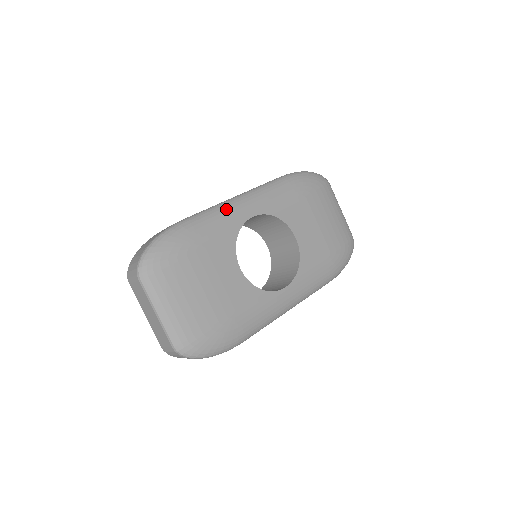
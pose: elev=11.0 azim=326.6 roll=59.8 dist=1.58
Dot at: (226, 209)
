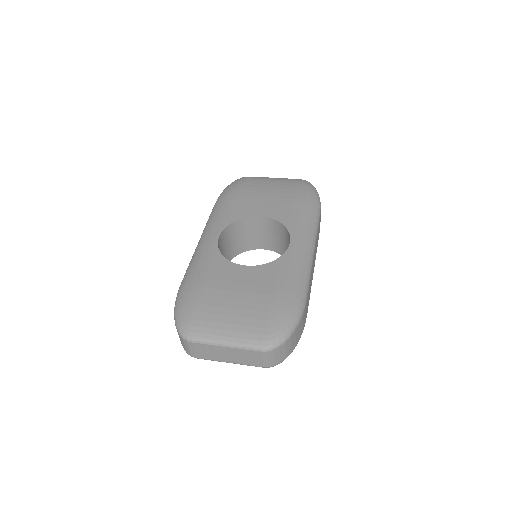
Dot at: (198, 252)
